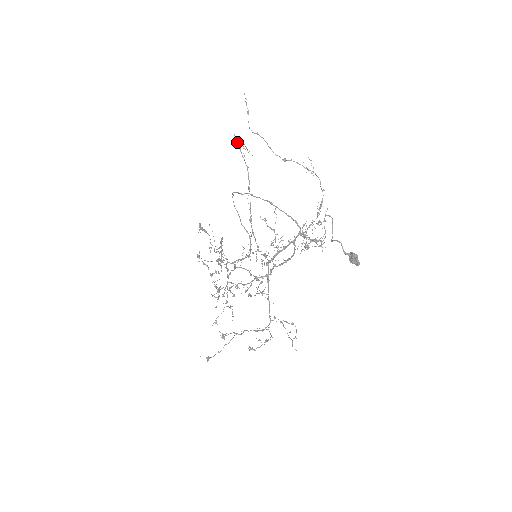
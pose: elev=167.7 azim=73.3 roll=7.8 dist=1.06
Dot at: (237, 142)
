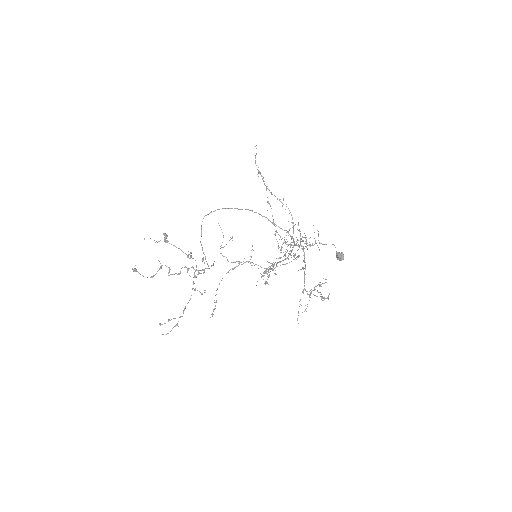
Dot at: occluded
